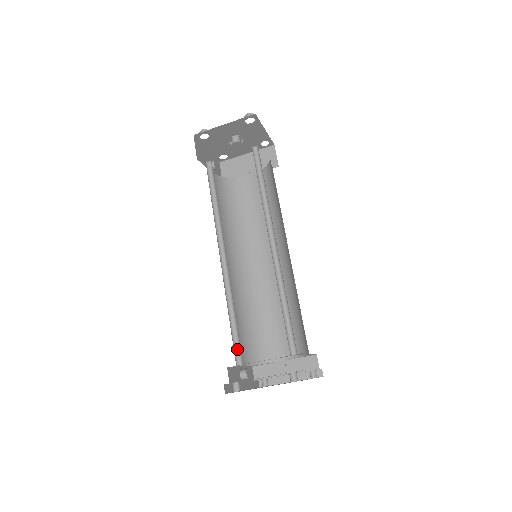
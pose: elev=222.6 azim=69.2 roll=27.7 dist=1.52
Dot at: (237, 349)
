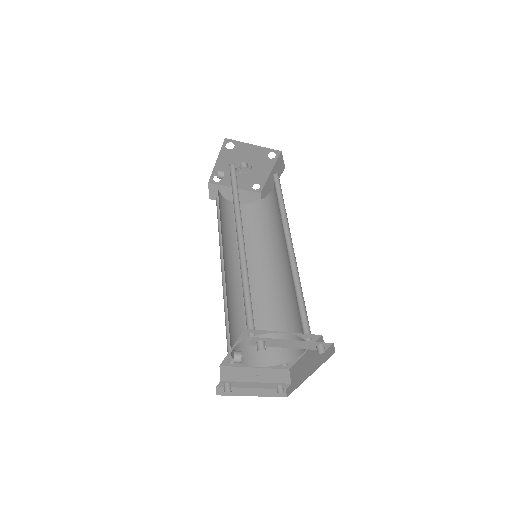
Dot at: (247, 320)
